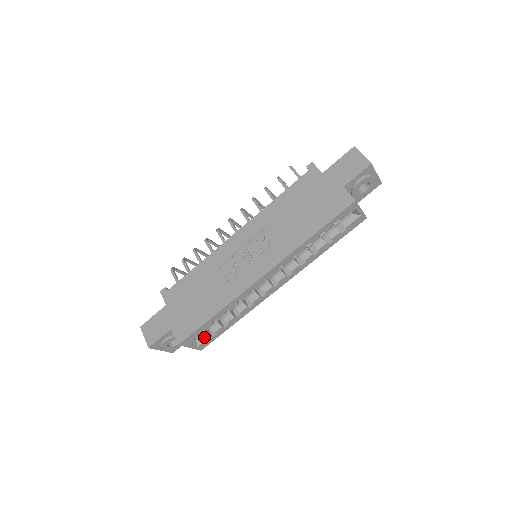
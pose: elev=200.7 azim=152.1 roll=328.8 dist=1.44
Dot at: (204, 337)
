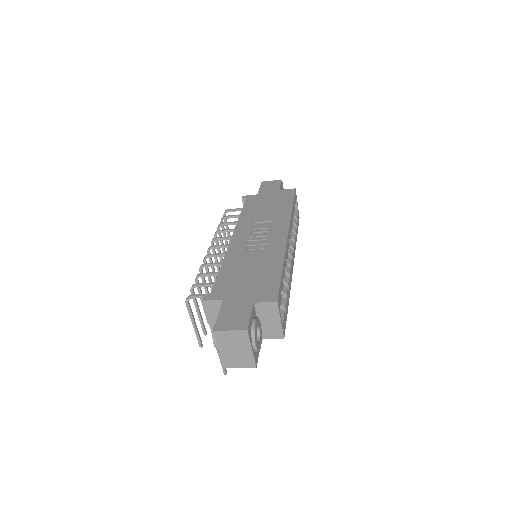
Dot at: occluded
